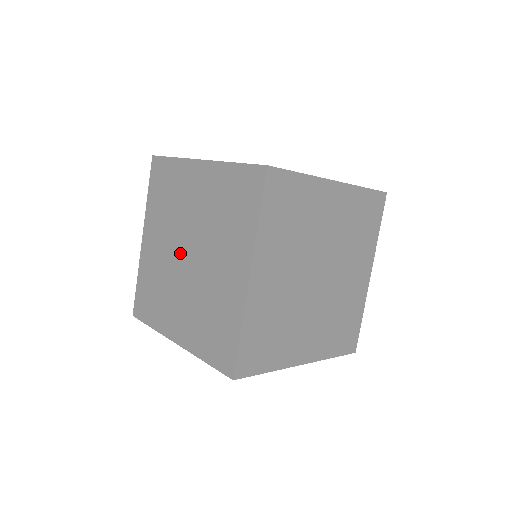
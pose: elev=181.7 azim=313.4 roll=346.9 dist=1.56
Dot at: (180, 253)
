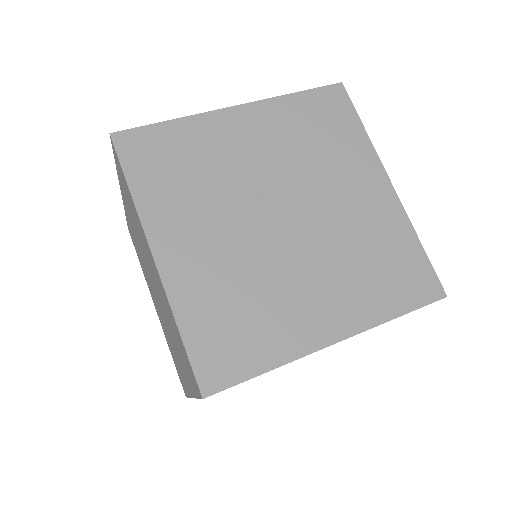
Dot at: occluded
